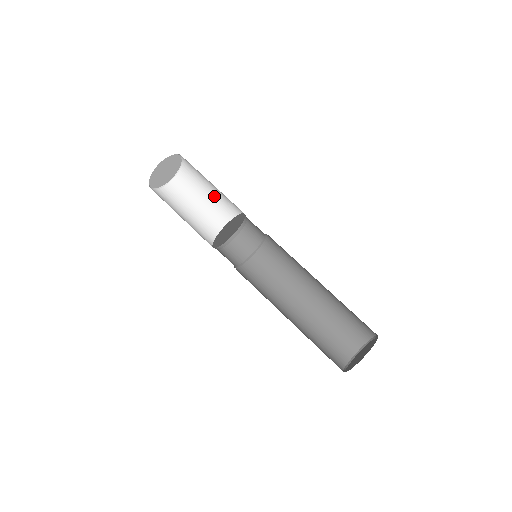
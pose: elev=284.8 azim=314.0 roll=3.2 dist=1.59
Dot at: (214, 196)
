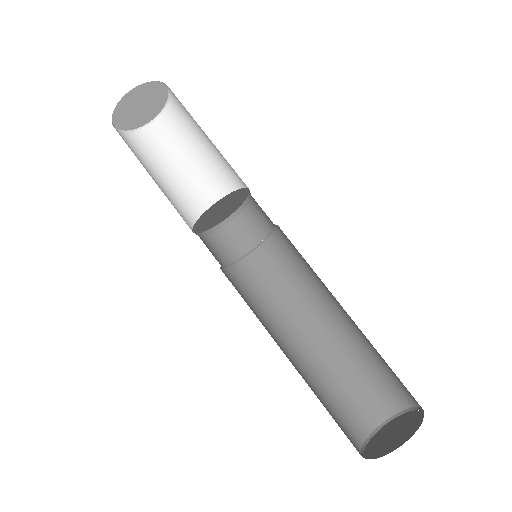
Dot at: occluded
